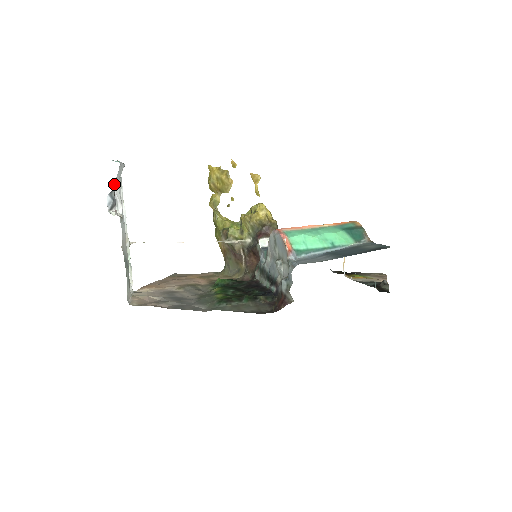
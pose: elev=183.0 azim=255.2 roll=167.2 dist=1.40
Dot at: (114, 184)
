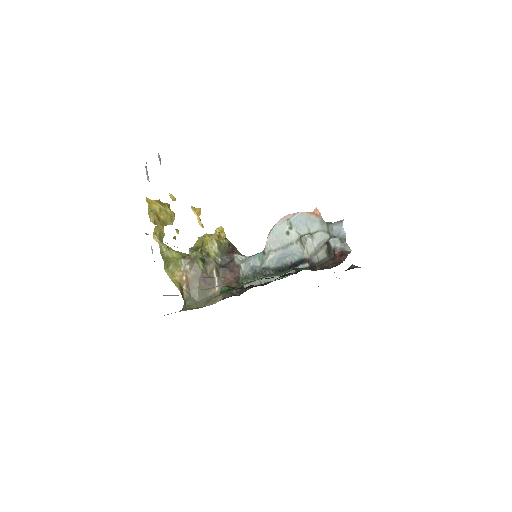
Dot at: occluded
